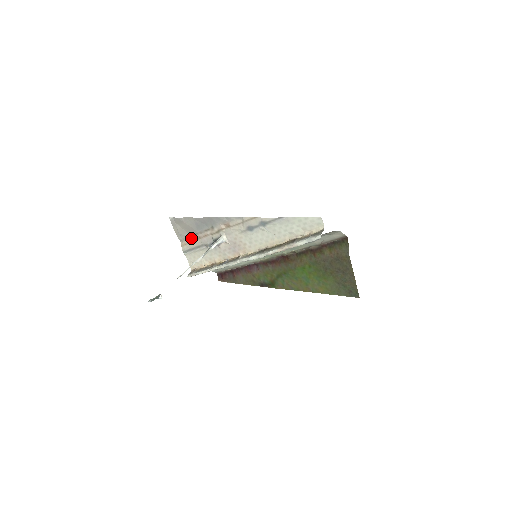
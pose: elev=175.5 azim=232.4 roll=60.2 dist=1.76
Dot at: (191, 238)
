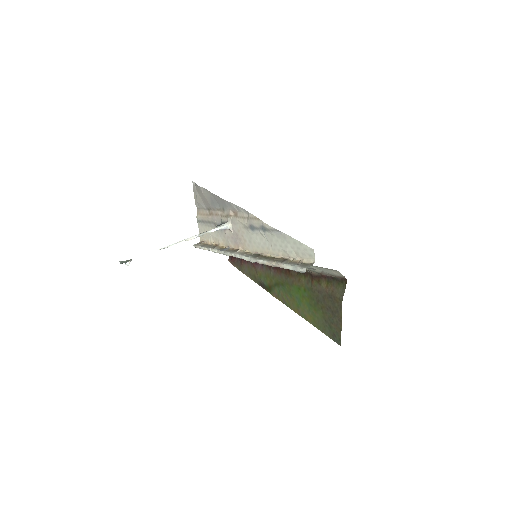
Dot at: (206, 210)
